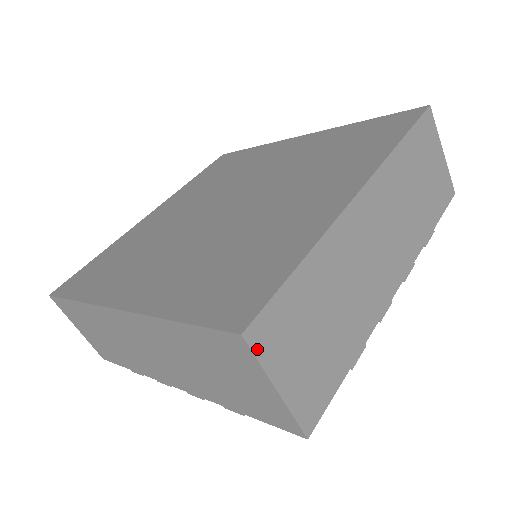
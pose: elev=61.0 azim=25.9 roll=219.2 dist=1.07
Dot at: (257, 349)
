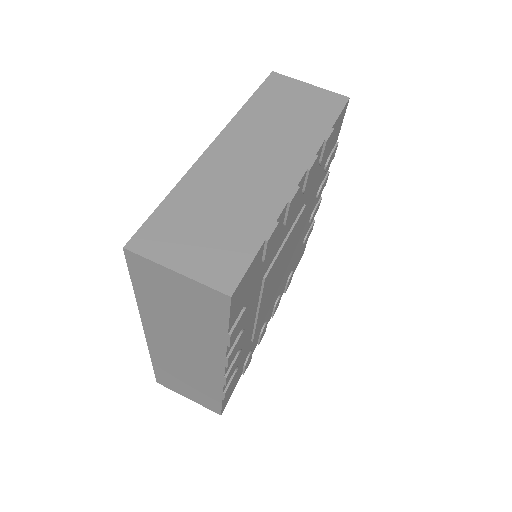
Dot at: (284, 78)
